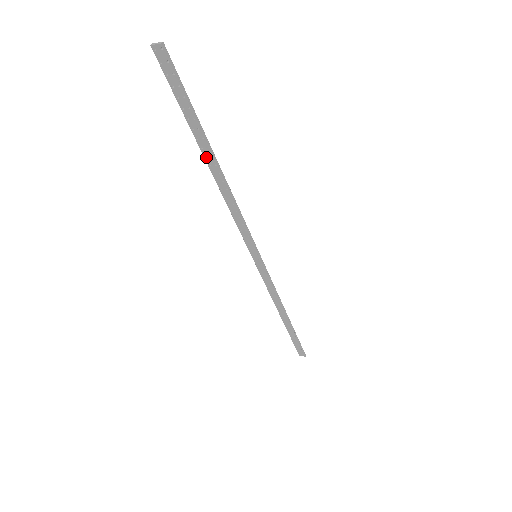
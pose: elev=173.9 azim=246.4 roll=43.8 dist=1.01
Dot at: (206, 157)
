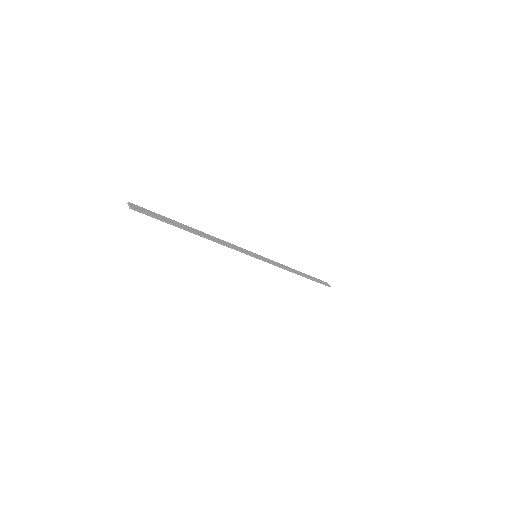
Dot at: (191, 229)
